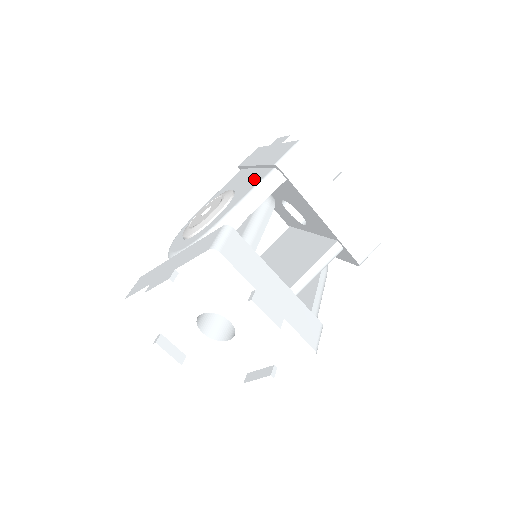
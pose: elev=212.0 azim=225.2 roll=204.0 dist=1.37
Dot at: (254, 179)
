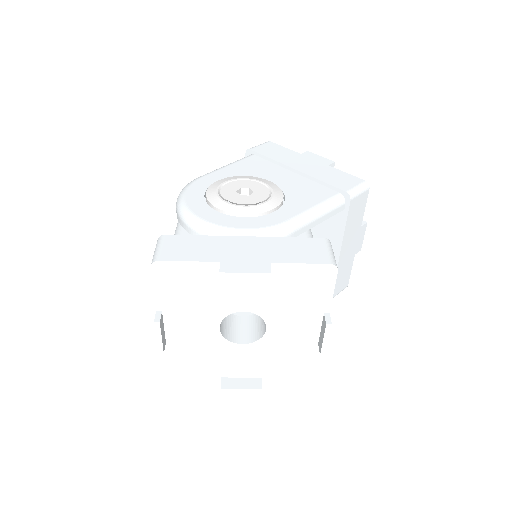
Dot at: (311, 189)
